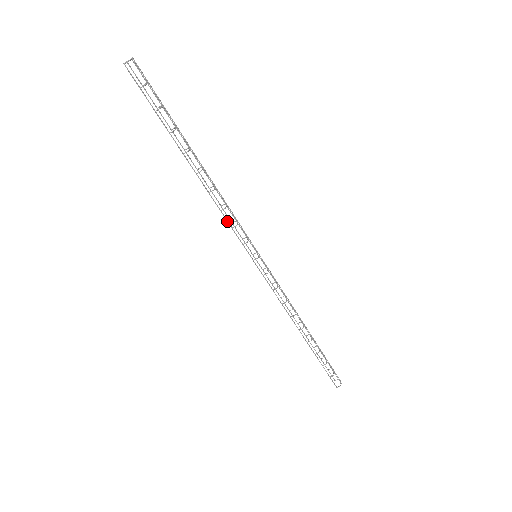
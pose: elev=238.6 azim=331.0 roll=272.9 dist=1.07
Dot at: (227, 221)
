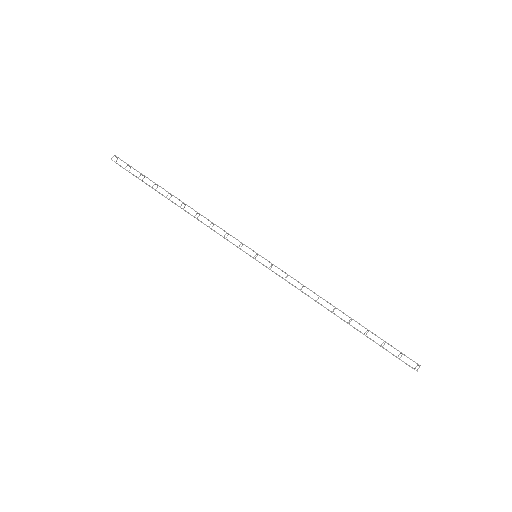
Dot at: occluded
